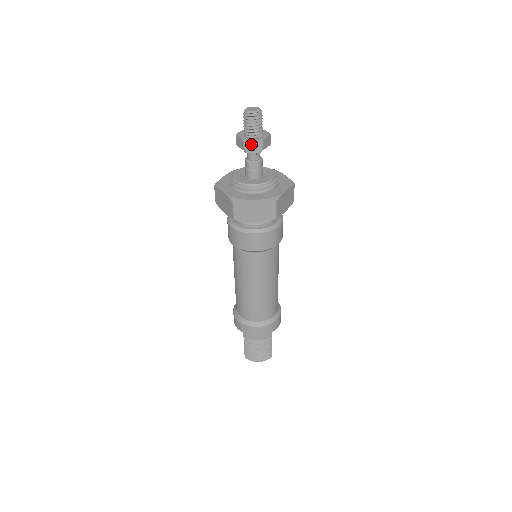
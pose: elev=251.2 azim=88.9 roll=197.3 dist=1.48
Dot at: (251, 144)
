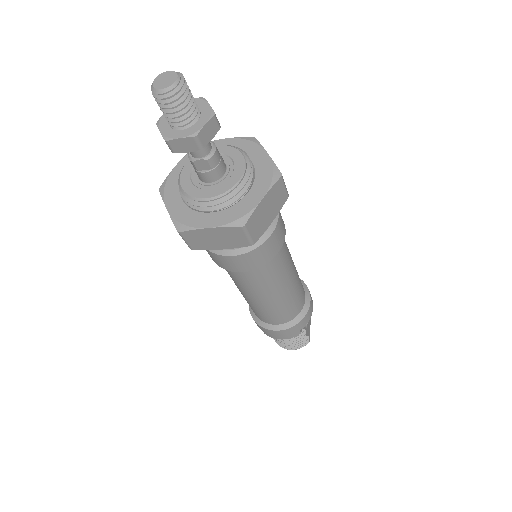
Dot at: (179, 144)
